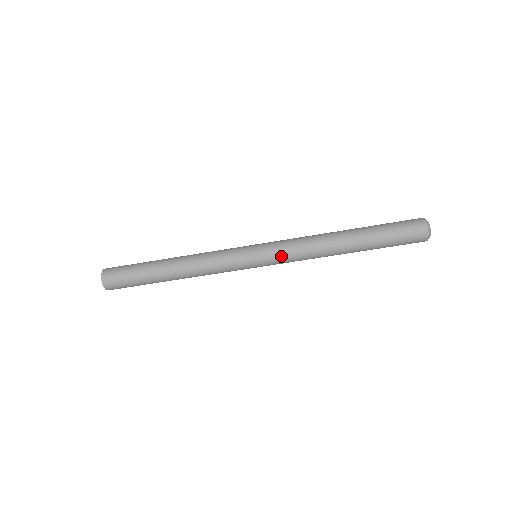
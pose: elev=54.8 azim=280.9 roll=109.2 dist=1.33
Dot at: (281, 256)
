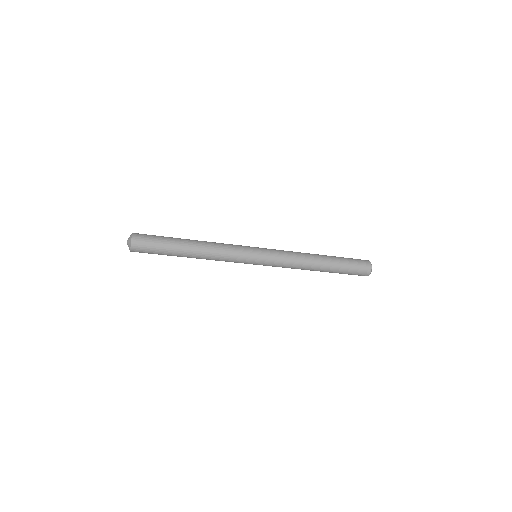
Dot at: (275, 266)
